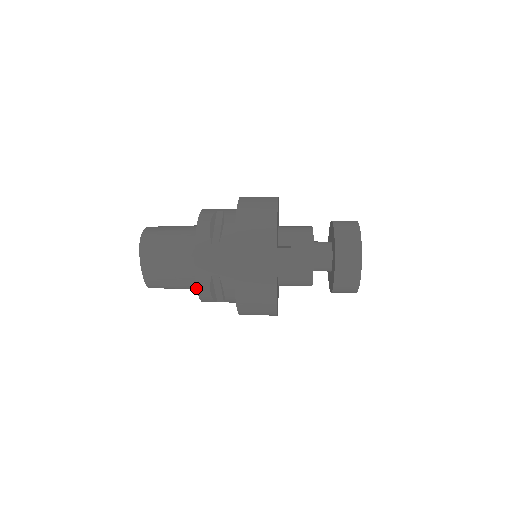
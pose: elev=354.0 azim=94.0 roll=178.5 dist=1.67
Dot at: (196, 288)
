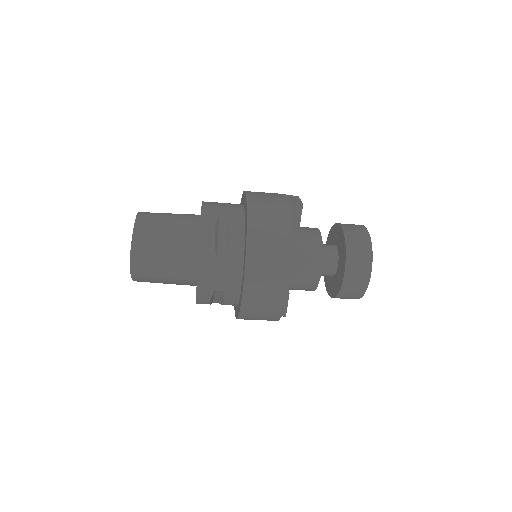
Dot at: (191, 256)
